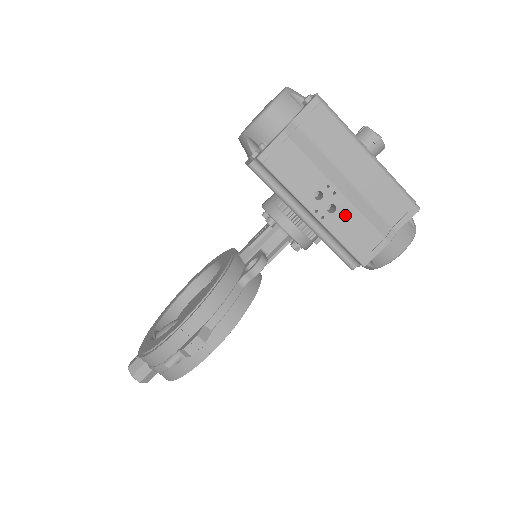
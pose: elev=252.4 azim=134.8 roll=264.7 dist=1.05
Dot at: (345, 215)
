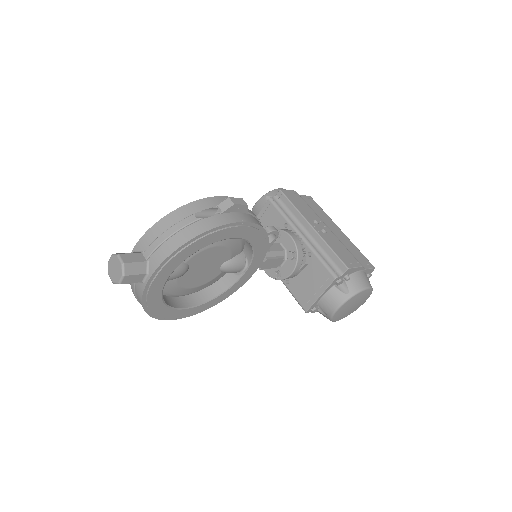
Dot at: (332, 238)
